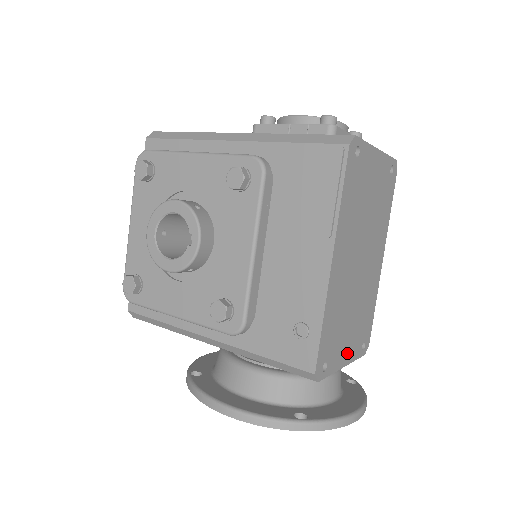
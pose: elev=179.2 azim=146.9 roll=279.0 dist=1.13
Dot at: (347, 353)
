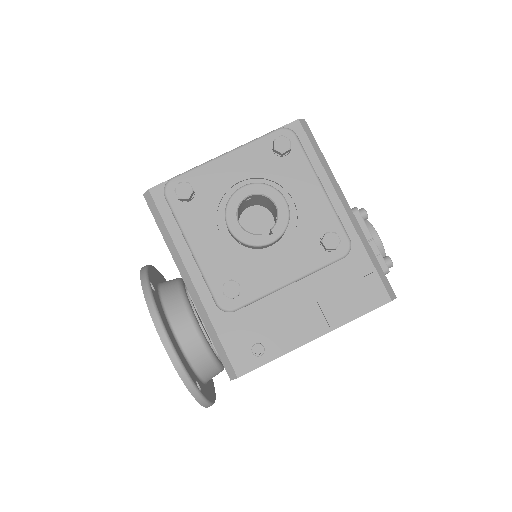
Dot at: occluded
